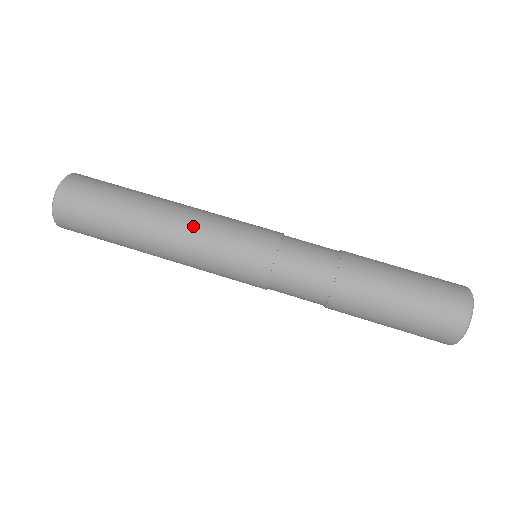
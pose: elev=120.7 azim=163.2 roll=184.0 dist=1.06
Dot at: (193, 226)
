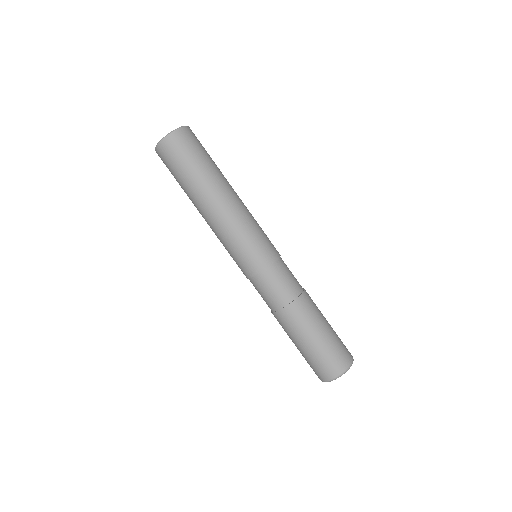
Dot at: (225, 222)
